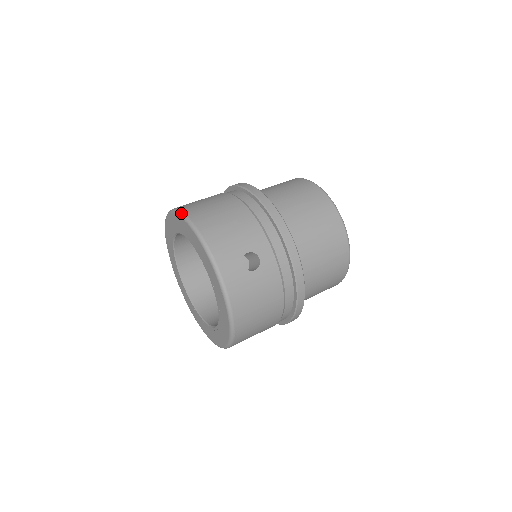
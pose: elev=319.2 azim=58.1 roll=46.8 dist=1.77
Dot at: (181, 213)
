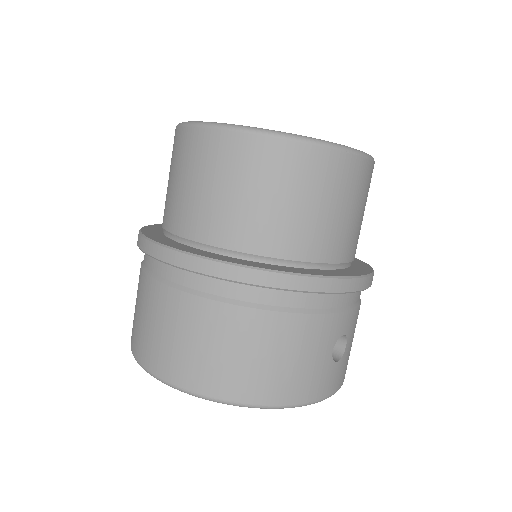
Dot at: occluded
